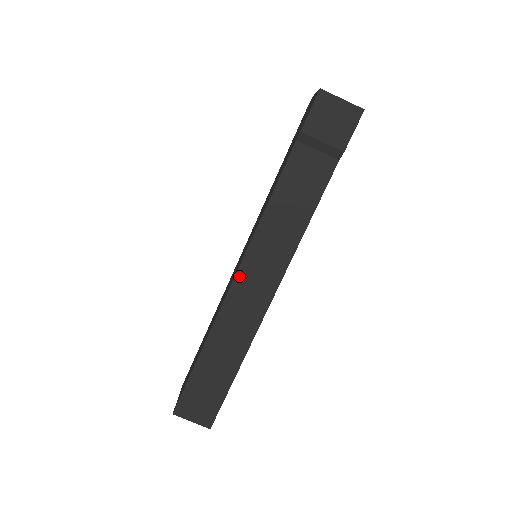
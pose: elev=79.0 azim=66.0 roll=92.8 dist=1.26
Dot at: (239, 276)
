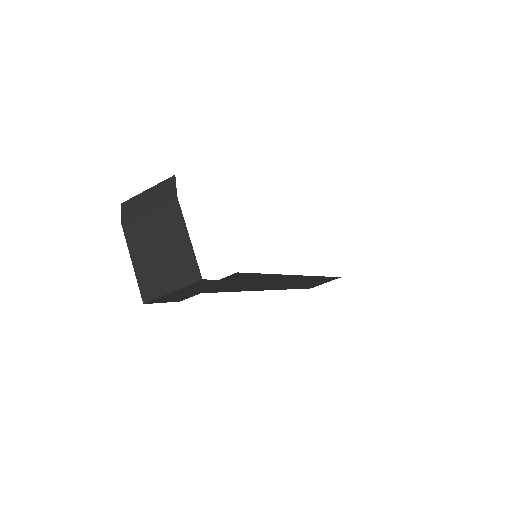
Dot at: (265, 289)
